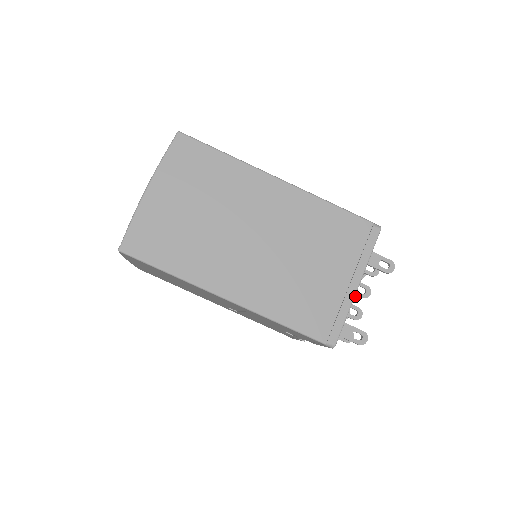
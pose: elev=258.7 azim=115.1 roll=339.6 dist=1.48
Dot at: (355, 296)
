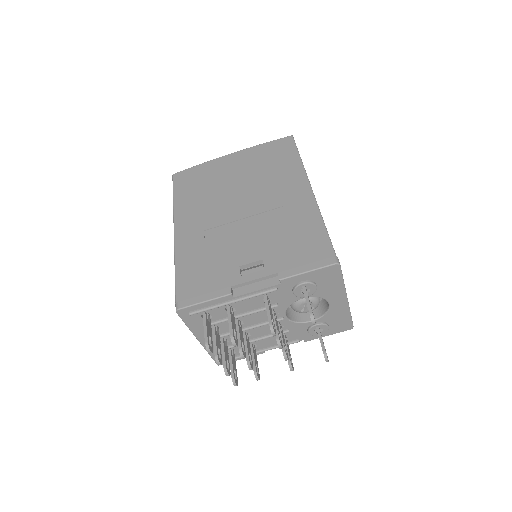
Dot at: (251, 365)
